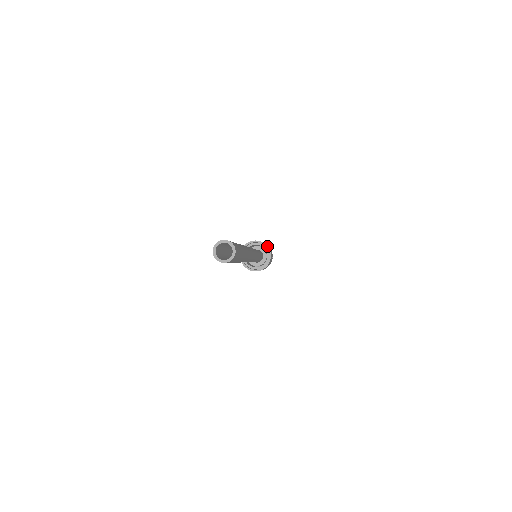
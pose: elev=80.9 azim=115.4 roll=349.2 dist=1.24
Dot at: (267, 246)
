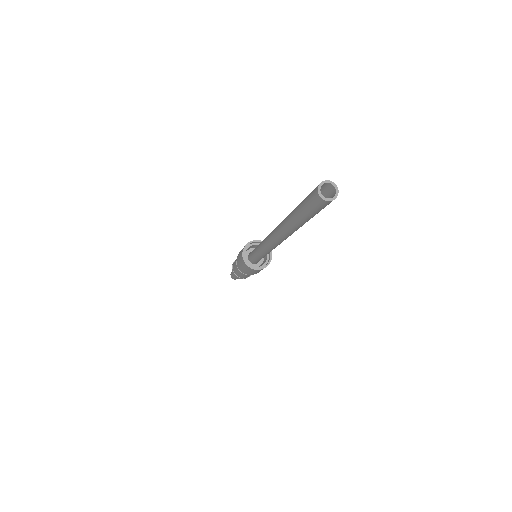
Dot at: occluded
